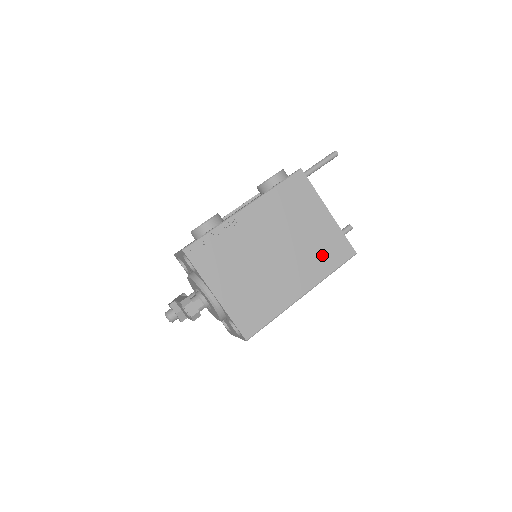
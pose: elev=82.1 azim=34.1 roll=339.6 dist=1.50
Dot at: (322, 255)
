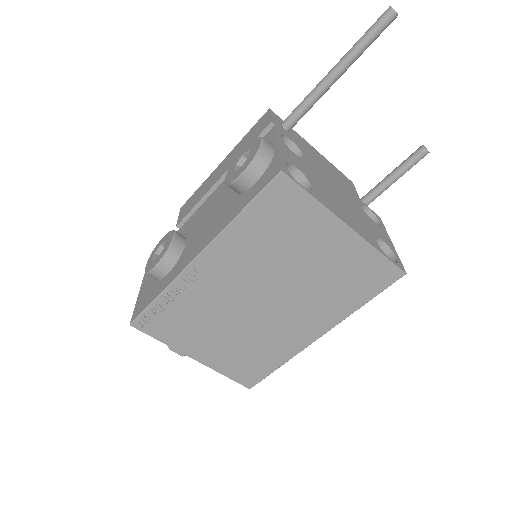
Dot at: (343, 289)
